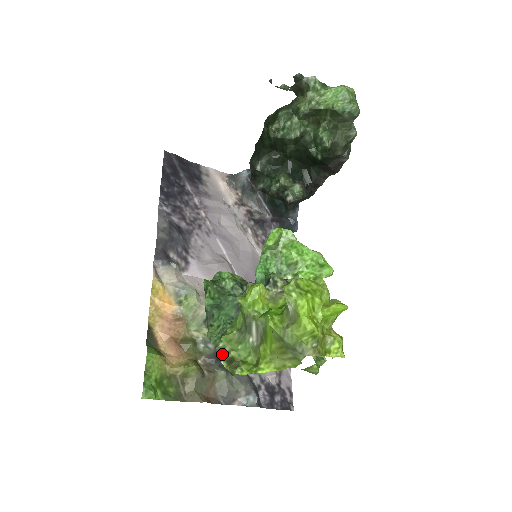
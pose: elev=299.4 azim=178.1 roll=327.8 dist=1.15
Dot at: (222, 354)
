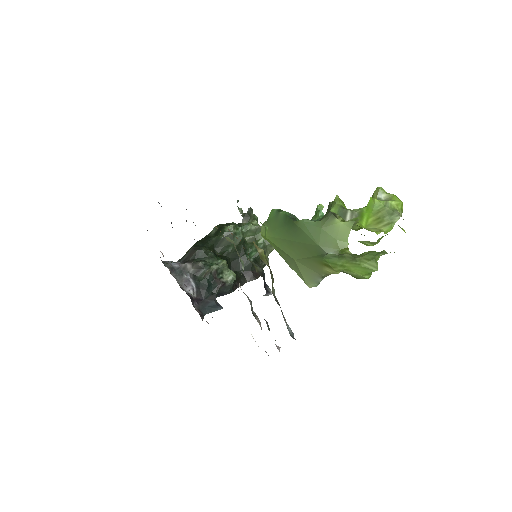
Dot at: (335, 215)
